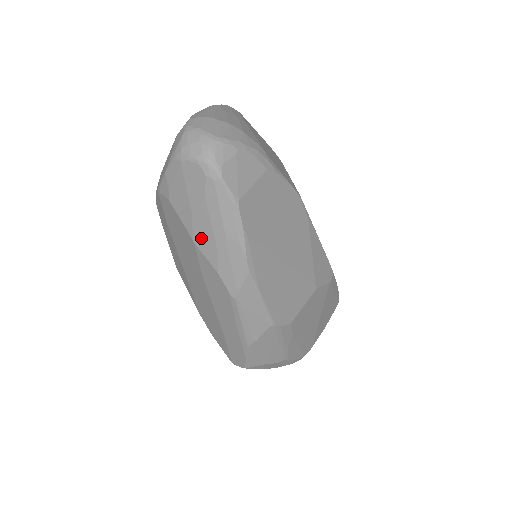
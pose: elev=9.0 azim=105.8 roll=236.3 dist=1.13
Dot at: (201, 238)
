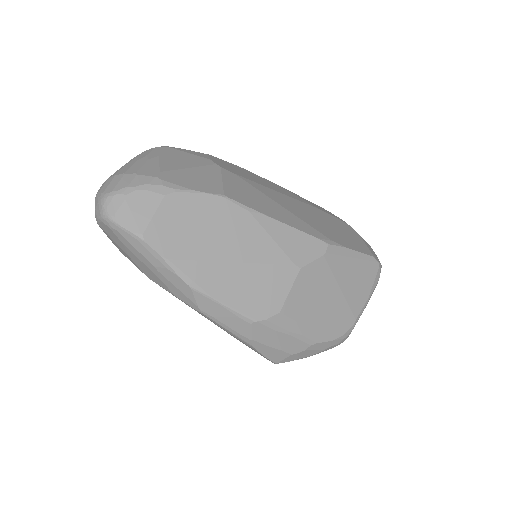
Dot at: (148, 274)
